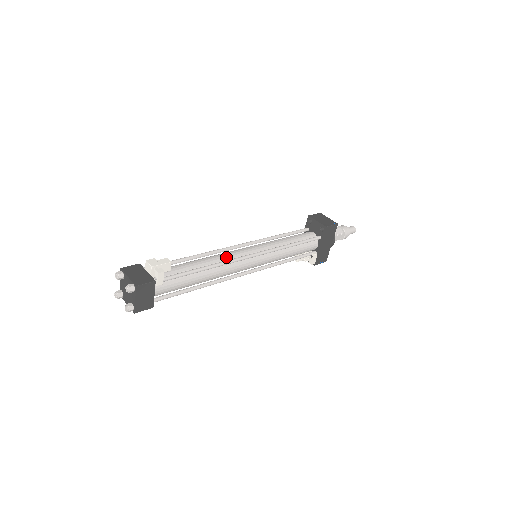
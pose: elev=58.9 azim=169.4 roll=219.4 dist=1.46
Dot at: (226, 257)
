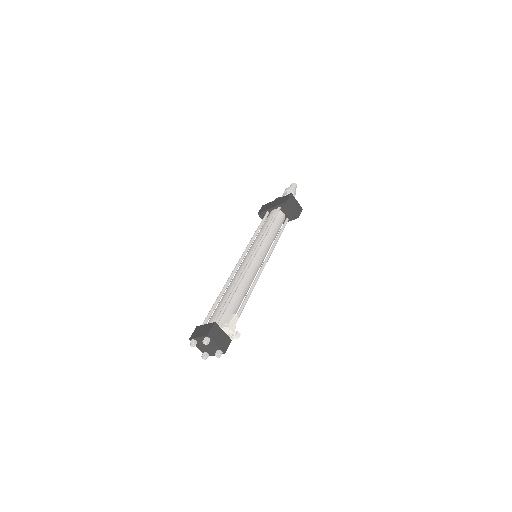
Dot at: (251, 279)
